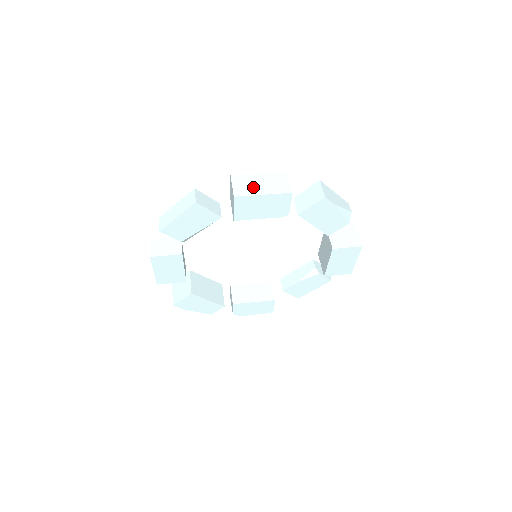
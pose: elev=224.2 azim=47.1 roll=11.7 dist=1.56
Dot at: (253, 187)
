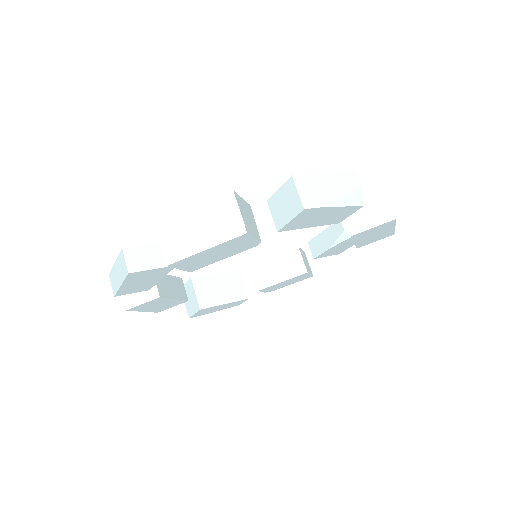
Dot at: (189, 239)
